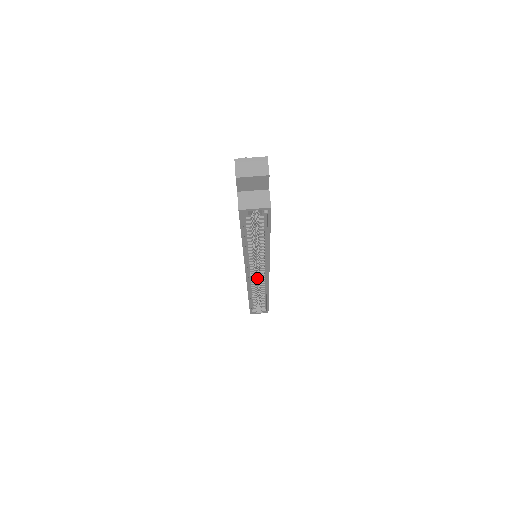
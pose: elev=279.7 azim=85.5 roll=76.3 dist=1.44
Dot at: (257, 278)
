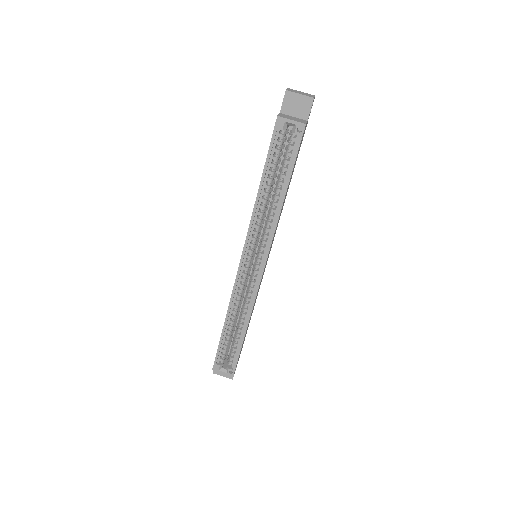
Dot at: occluded
